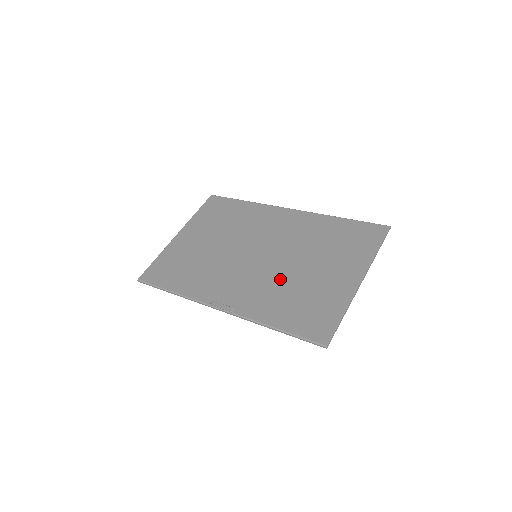
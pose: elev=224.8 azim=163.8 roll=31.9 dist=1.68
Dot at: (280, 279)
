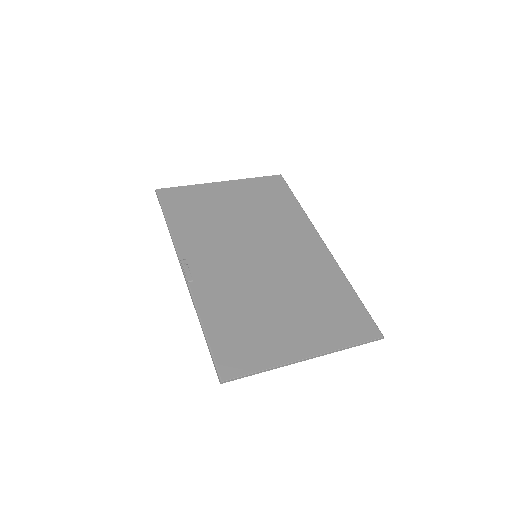
Dot at: (251, 292)
